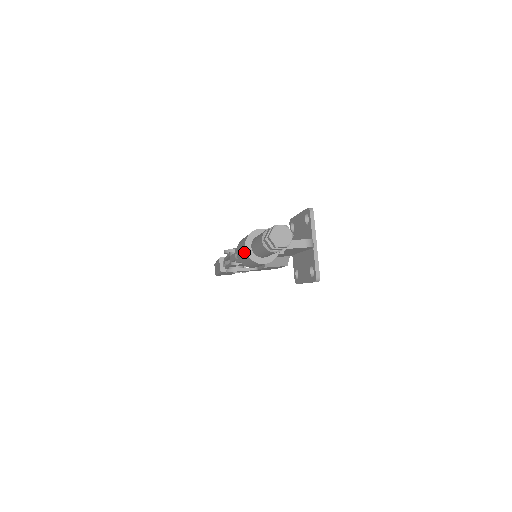
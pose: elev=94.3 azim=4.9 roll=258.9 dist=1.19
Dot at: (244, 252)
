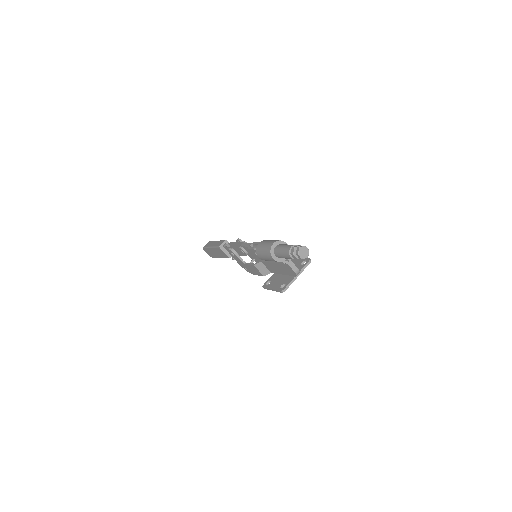
Dot at: (270, 245)
